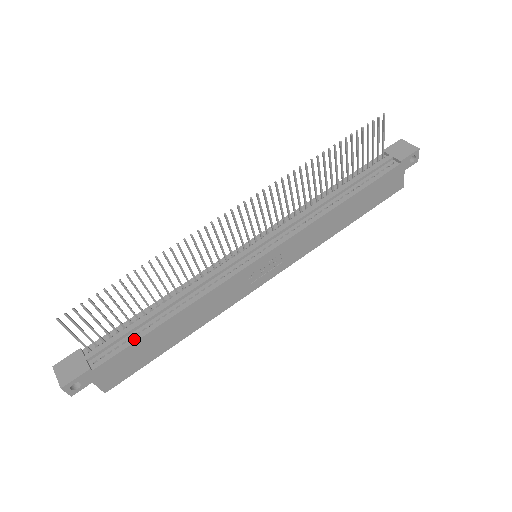
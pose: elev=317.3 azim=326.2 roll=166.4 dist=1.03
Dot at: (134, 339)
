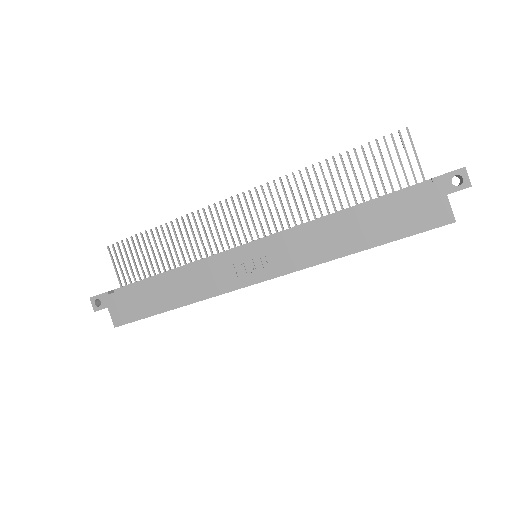
Dot at: occluded
